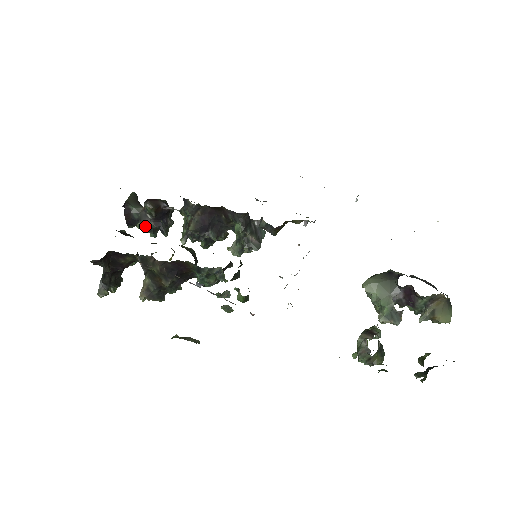
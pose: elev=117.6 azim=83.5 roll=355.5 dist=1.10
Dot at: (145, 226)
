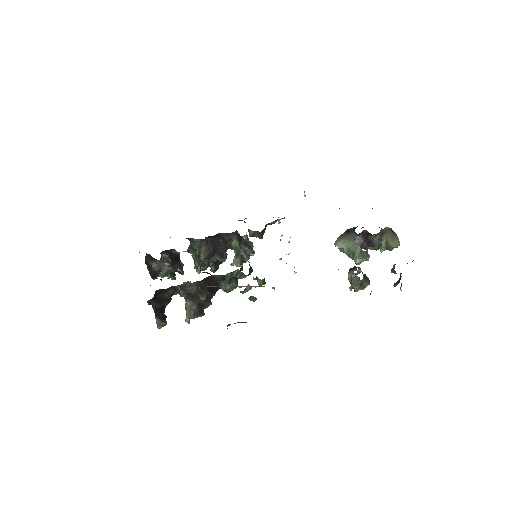
Dot at: (166, 273)
